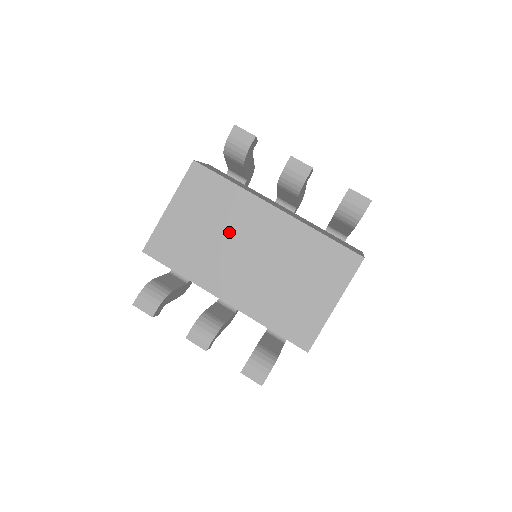
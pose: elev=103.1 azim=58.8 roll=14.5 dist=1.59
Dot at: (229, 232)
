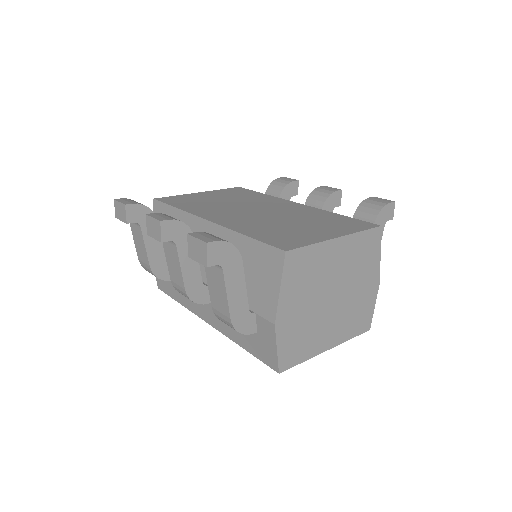
Dot at: (245, 203)
